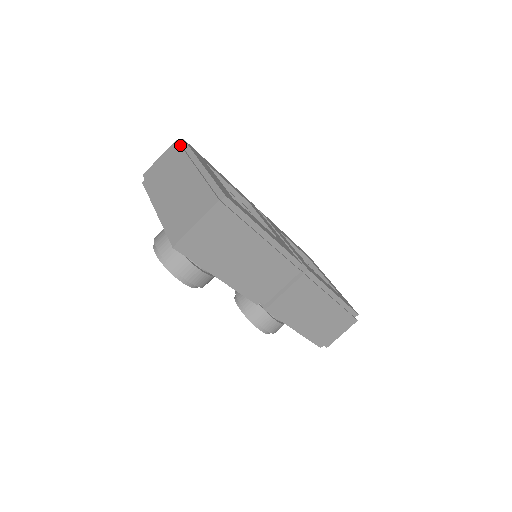
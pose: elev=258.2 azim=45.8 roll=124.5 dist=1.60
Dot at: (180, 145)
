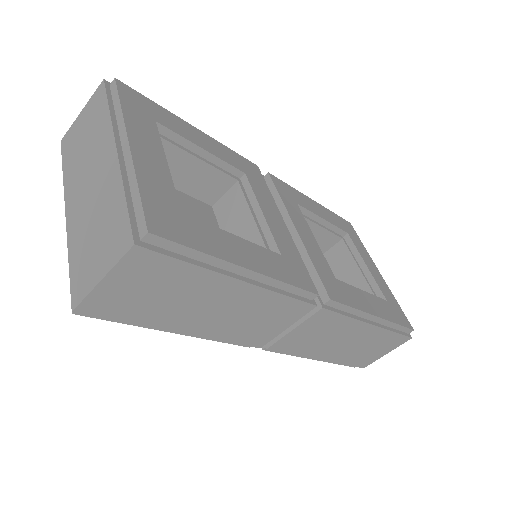
Dot at: (105, 93)
